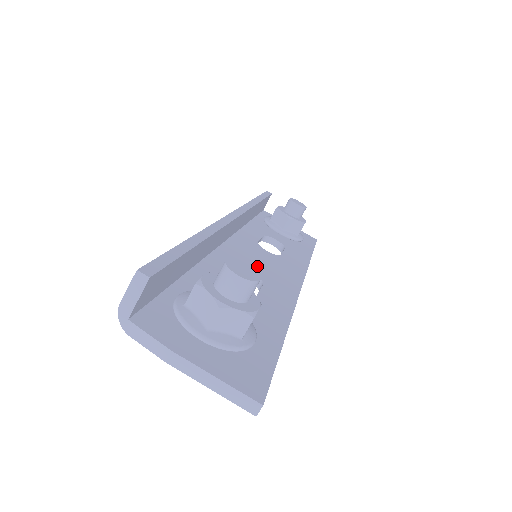
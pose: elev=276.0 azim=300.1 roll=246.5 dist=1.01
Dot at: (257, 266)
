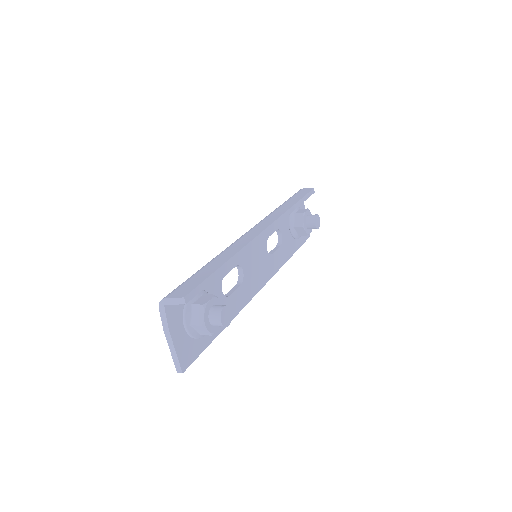
Dot at: (250, 266)
